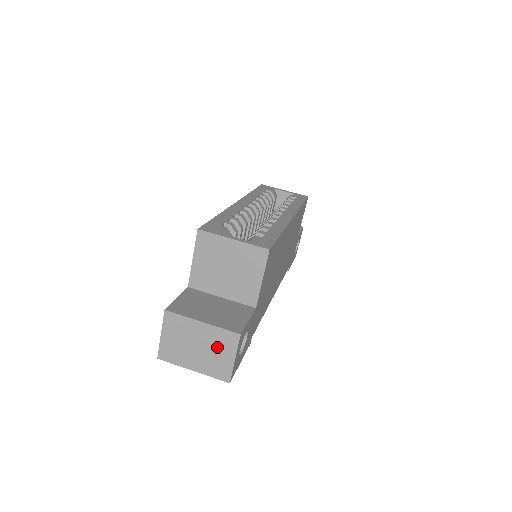
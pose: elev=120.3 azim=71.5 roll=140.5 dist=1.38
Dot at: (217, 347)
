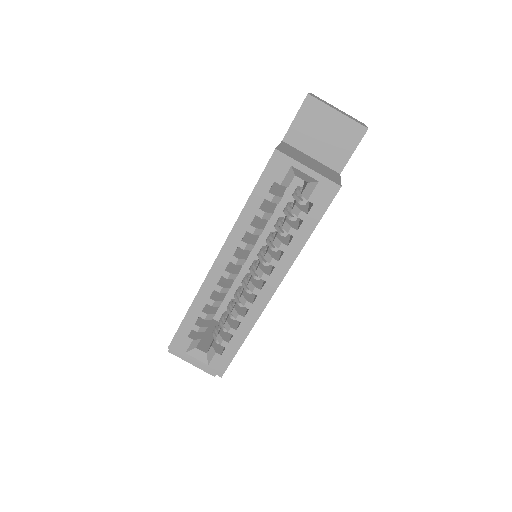
Dot at: occluded
